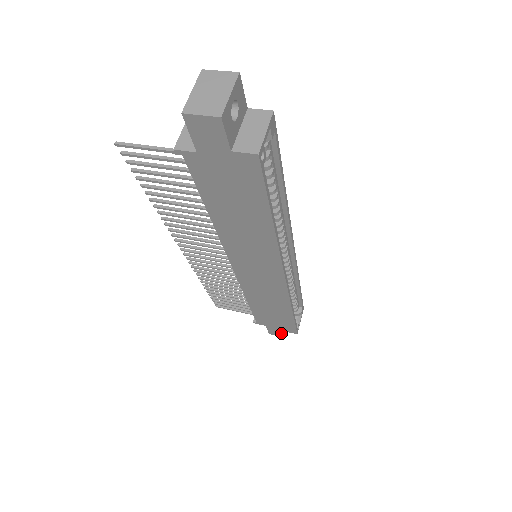
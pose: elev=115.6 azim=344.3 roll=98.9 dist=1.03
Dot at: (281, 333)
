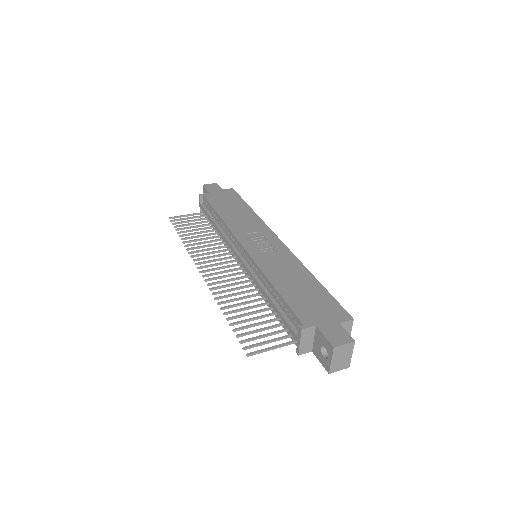
Dot at: occluded
